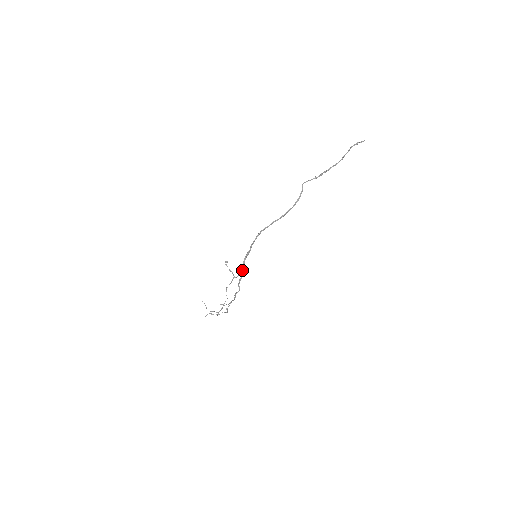
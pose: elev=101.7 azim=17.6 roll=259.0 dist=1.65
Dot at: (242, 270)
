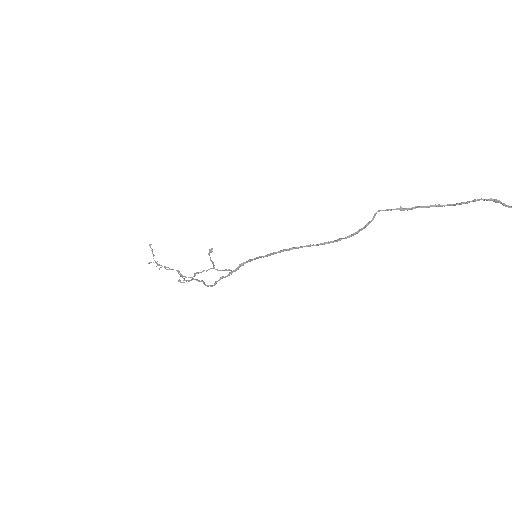
Dot at: (230, 273)
